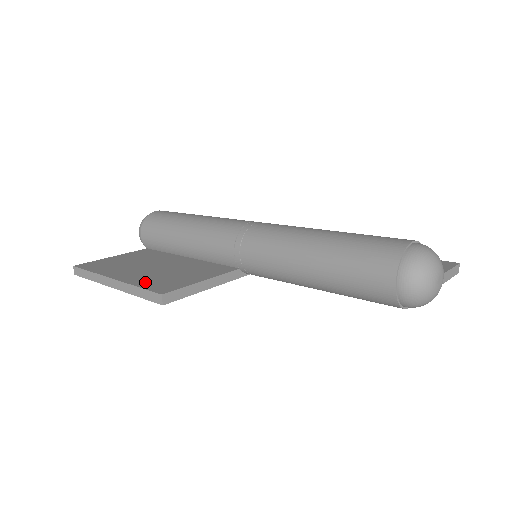
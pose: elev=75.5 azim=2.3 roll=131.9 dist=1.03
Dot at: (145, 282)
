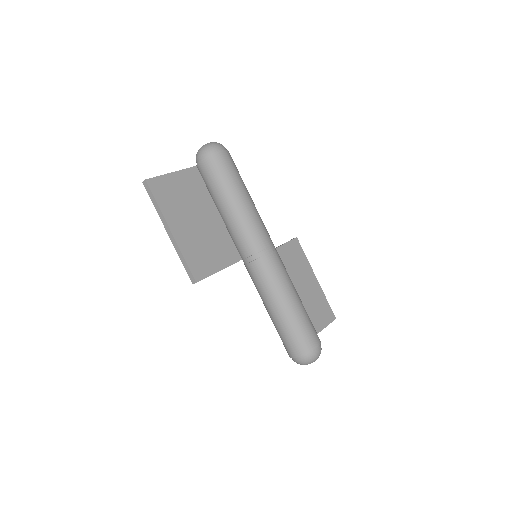
Dot at: (190, 253)
